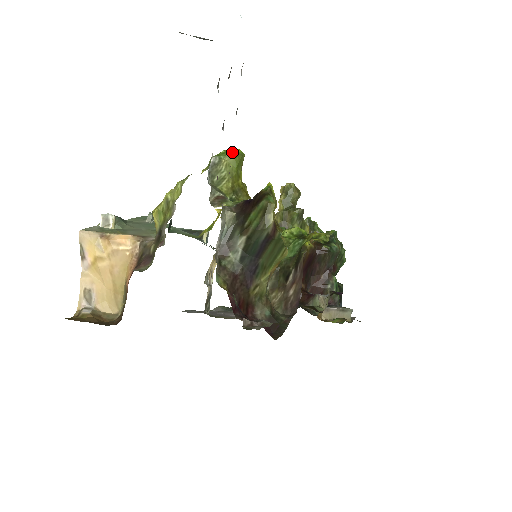
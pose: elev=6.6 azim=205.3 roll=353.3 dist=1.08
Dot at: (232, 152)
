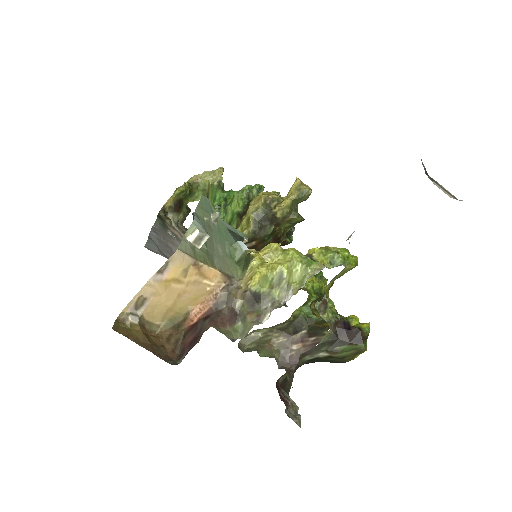
Dot at: (353, 260)
